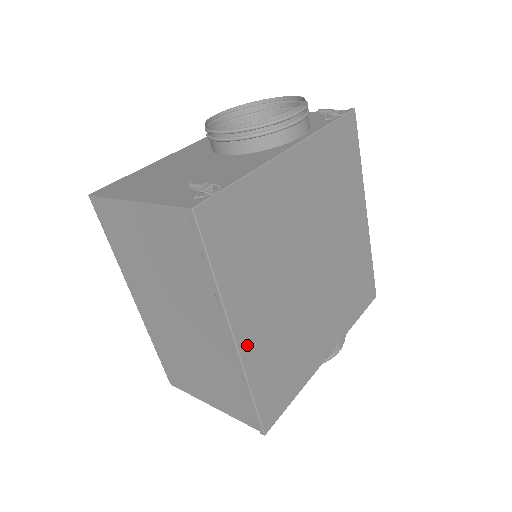
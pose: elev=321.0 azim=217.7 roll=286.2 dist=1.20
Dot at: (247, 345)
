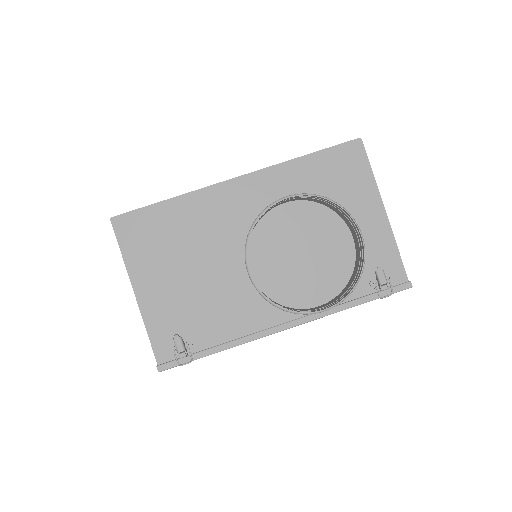
Dot at: occluded
